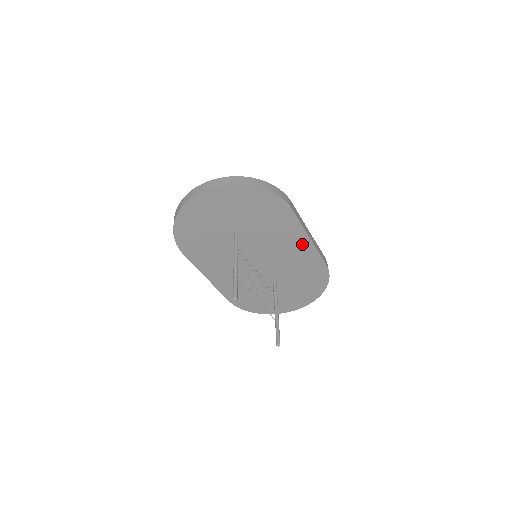
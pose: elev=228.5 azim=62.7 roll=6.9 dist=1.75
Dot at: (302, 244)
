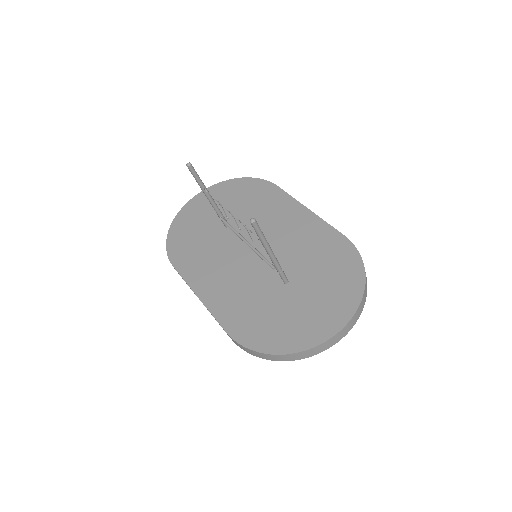
Dot at: (301, 218)
